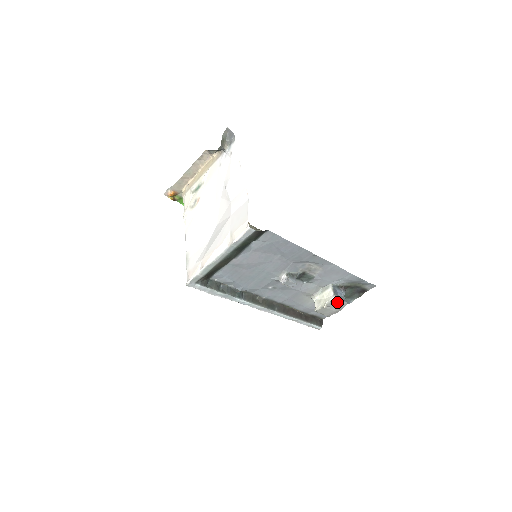
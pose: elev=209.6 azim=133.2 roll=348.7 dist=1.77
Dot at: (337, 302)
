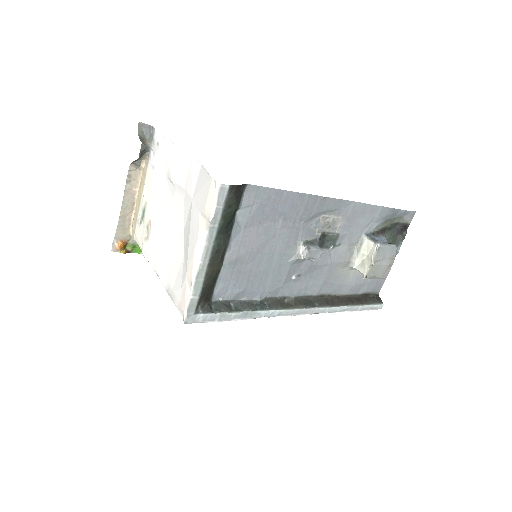
Dot at: (384, 249)
